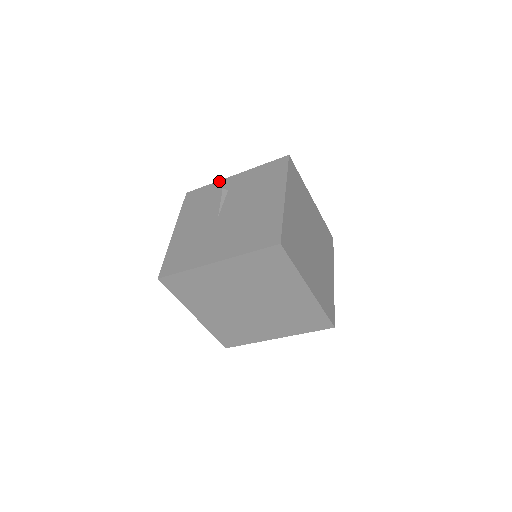
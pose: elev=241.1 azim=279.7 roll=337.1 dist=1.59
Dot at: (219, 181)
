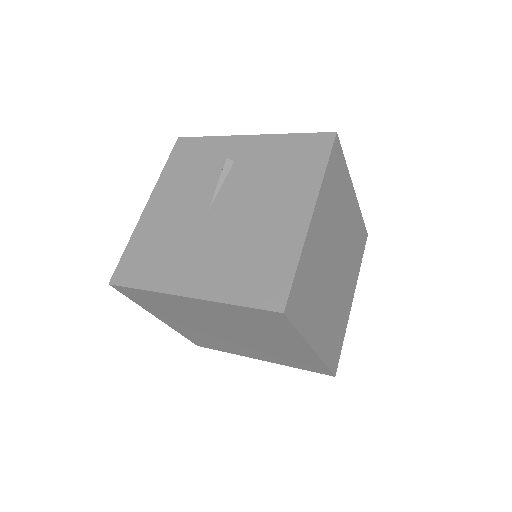
Dot at: (226, 137)
